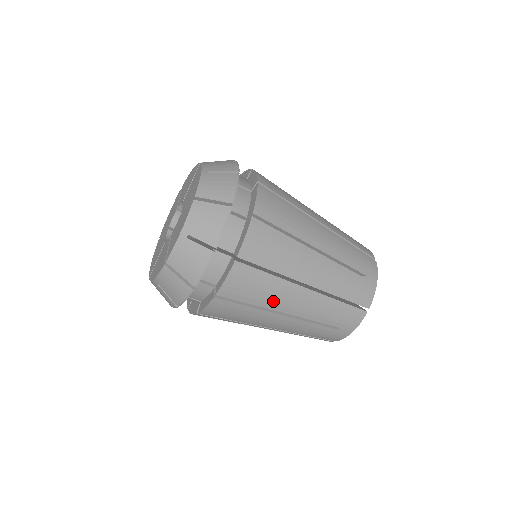
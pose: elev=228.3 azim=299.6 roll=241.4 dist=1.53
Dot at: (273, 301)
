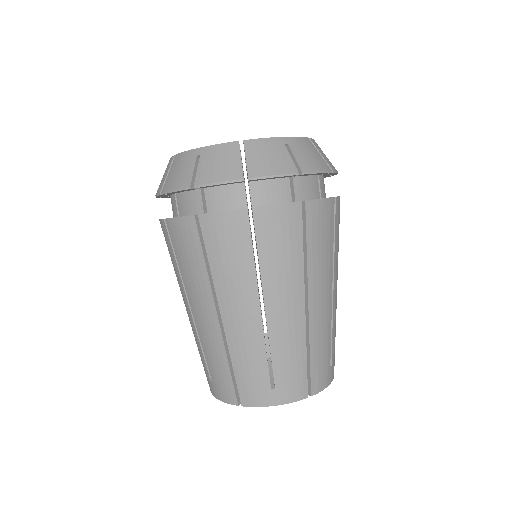
Dot at: (275, 278)
